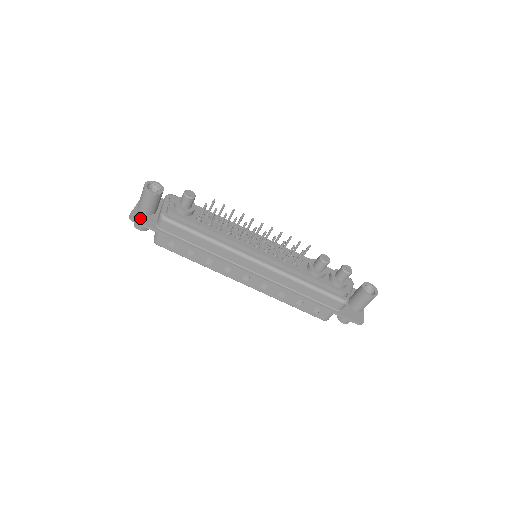
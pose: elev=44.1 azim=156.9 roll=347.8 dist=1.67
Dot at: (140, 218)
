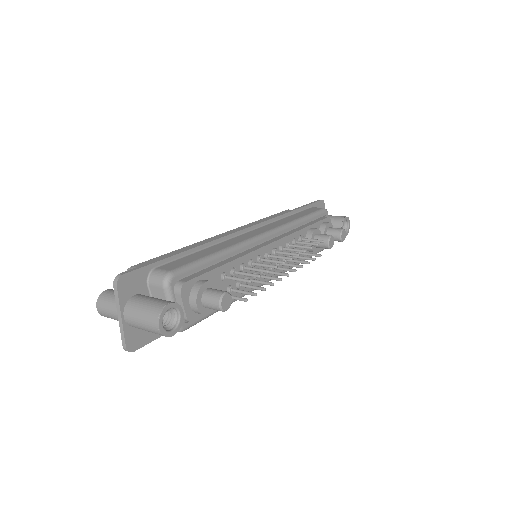
Dot at: (140, 339)
